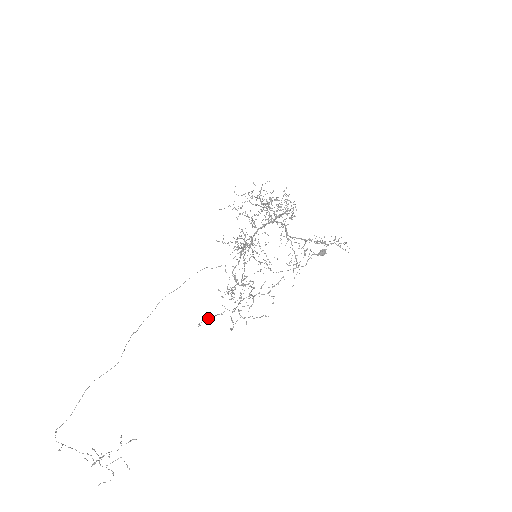
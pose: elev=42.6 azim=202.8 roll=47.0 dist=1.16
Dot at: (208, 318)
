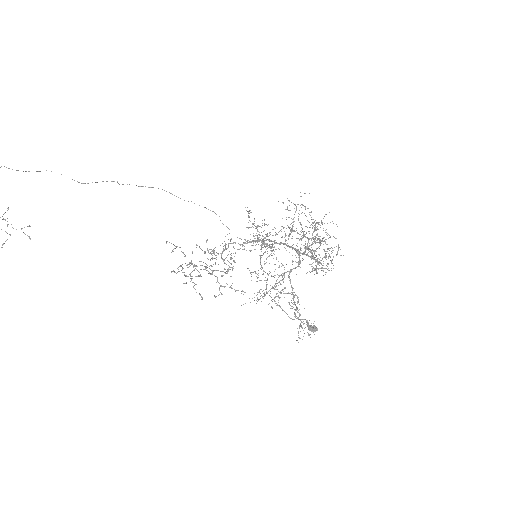
Dot at: (177, 246)
